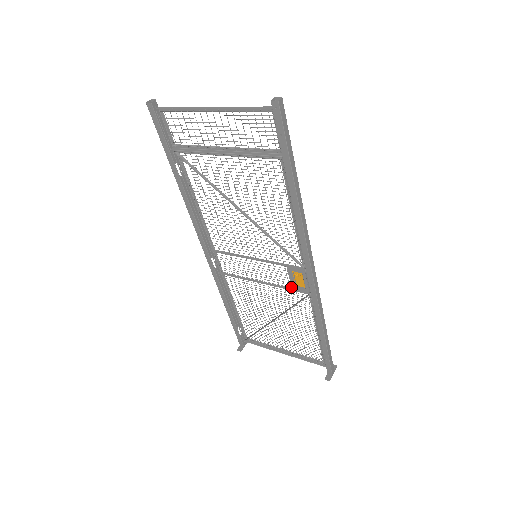
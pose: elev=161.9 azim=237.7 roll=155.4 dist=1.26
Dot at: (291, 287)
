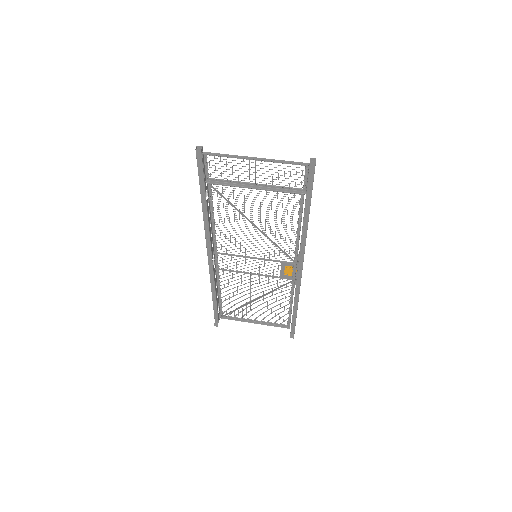
Dot at: (280, 276)
